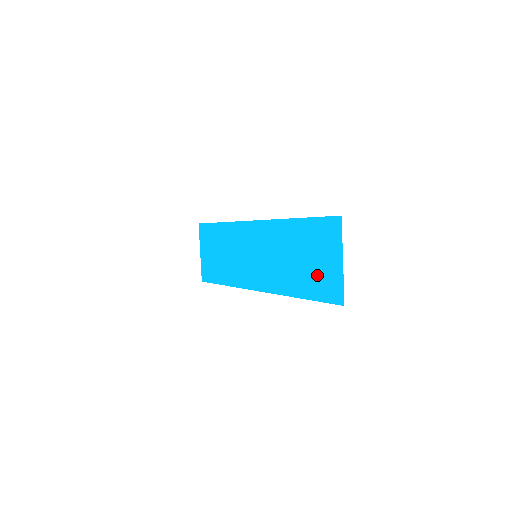
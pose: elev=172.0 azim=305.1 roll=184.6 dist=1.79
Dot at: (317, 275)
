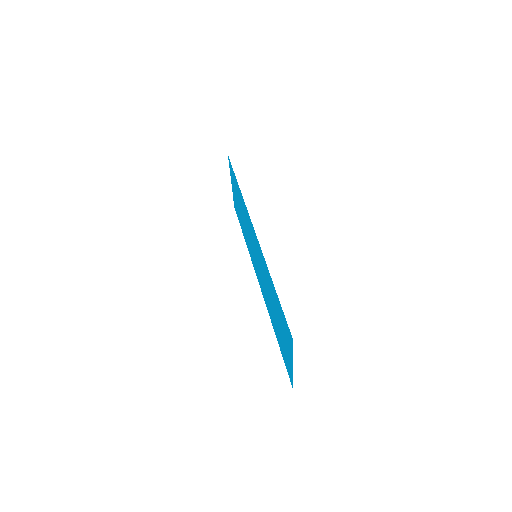
Dot at: (282, 343)
